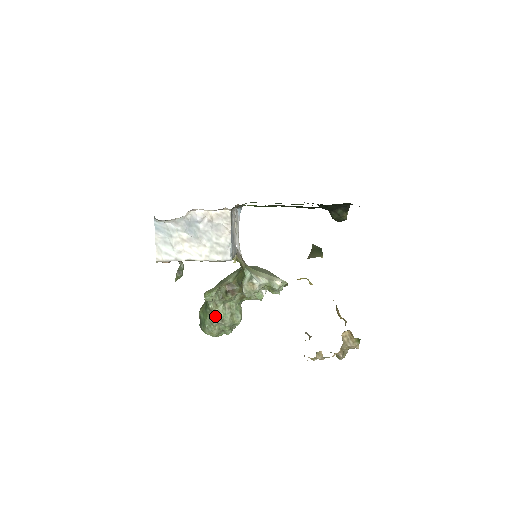
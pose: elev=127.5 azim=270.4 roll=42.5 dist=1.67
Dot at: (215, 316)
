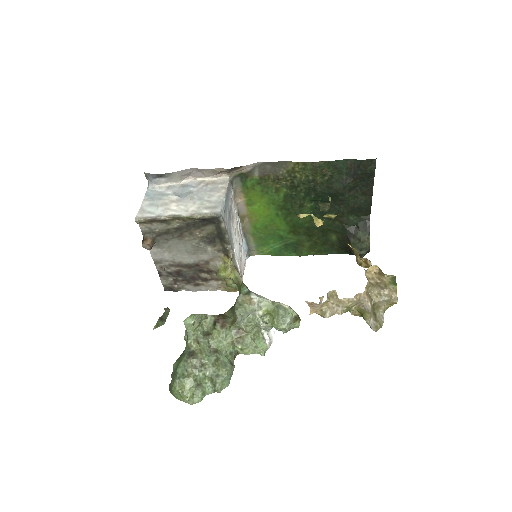
Dot at: (193, 355)
